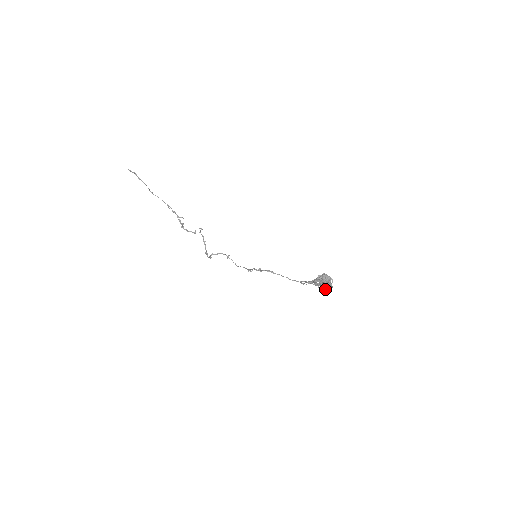
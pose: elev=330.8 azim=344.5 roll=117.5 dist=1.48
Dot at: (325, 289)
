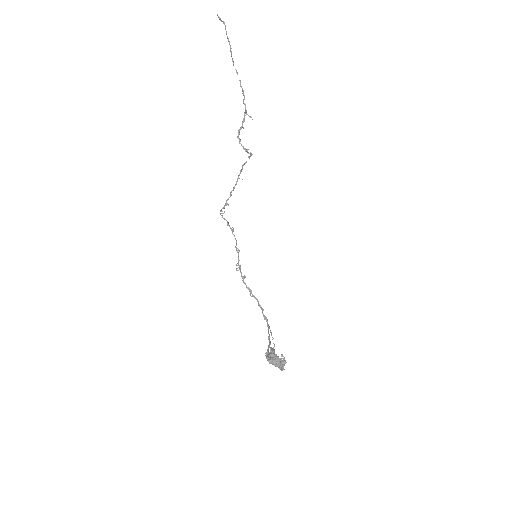
Dot at: occluded
